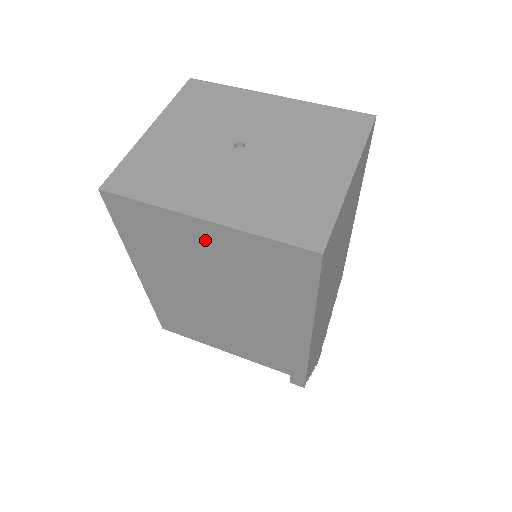
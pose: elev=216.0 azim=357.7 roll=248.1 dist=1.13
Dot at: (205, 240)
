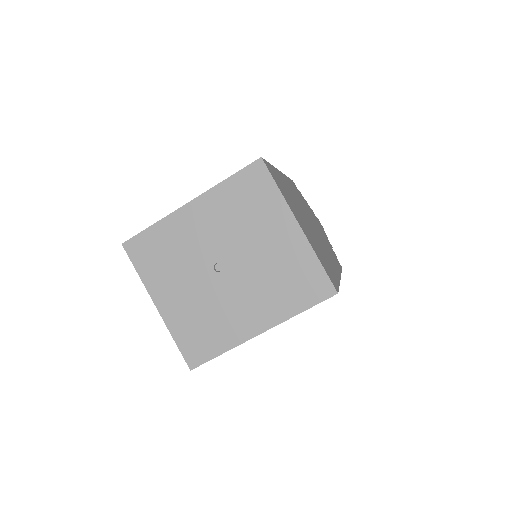
Dot at: occluded
